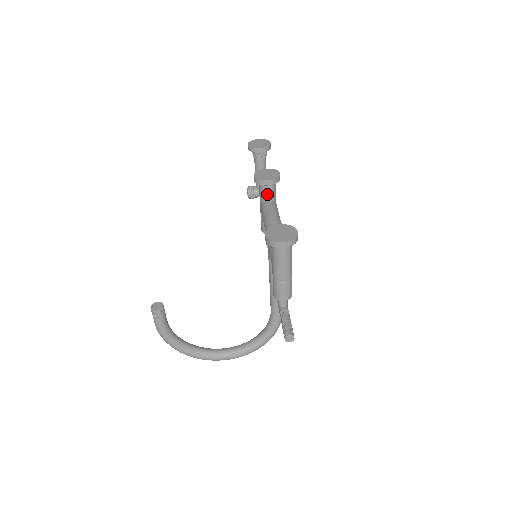
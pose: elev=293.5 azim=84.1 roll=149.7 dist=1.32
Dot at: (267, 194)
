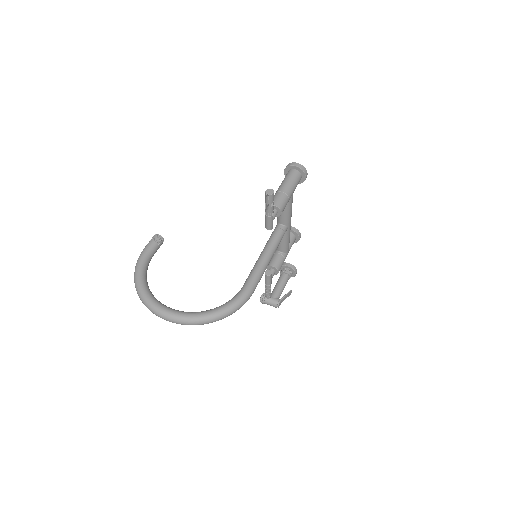
Dot at: occluded
